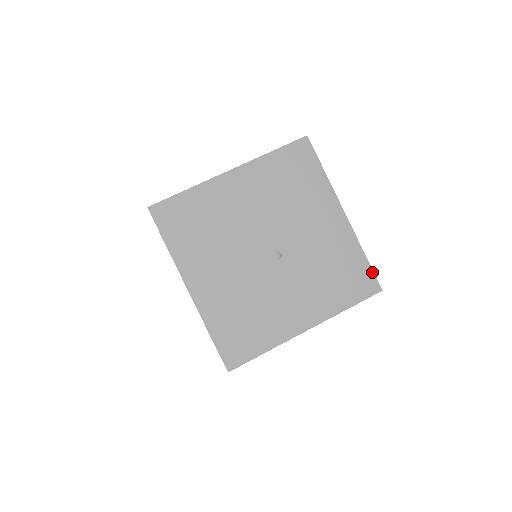
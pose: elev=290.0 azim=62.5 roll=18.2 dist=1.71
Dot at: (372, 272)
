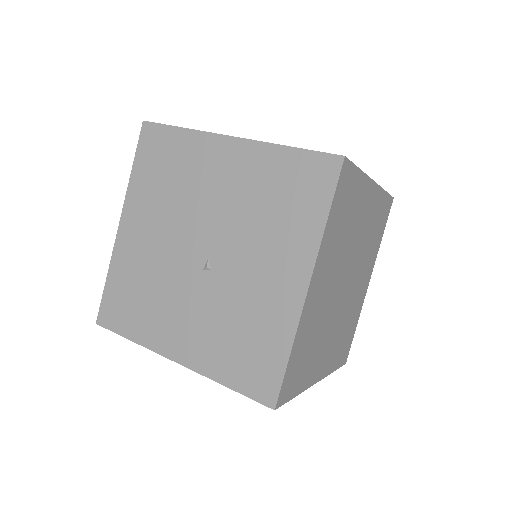
Dot at: (281, 379)
